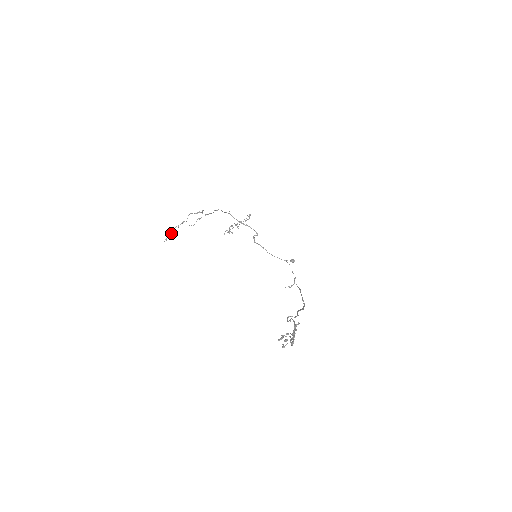
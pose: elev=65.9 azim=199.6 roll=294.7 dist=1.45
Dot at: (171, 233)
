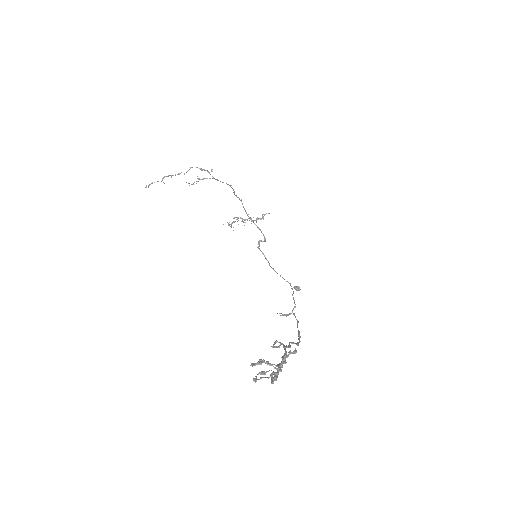
Dot at: (158, 181)
